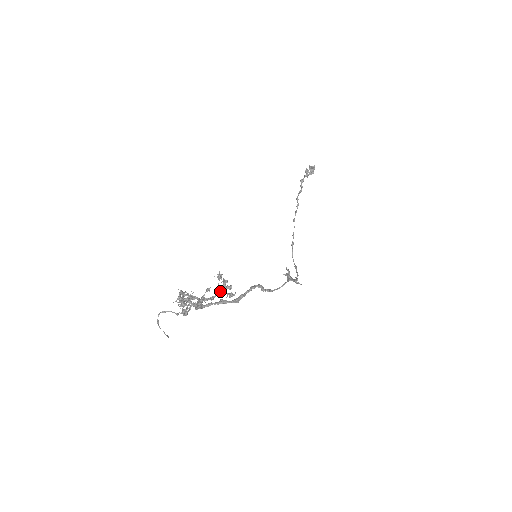
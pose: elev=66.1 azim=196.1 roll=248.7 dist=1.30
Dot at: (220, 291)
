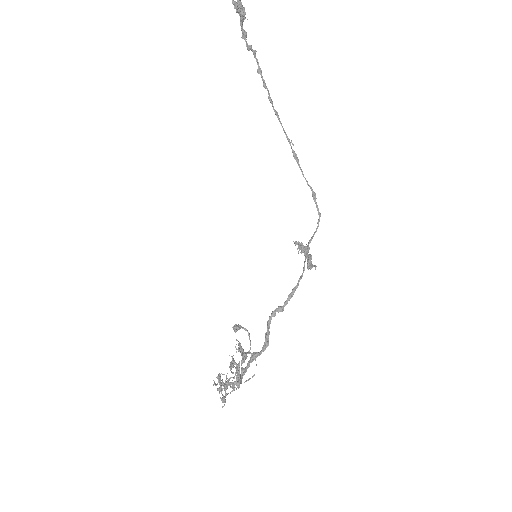
Dot at: occluded
